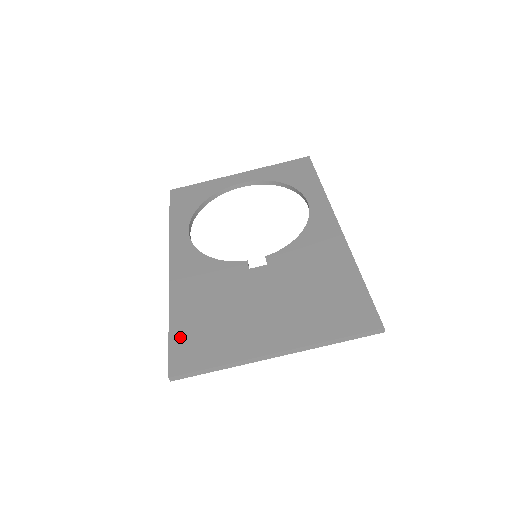
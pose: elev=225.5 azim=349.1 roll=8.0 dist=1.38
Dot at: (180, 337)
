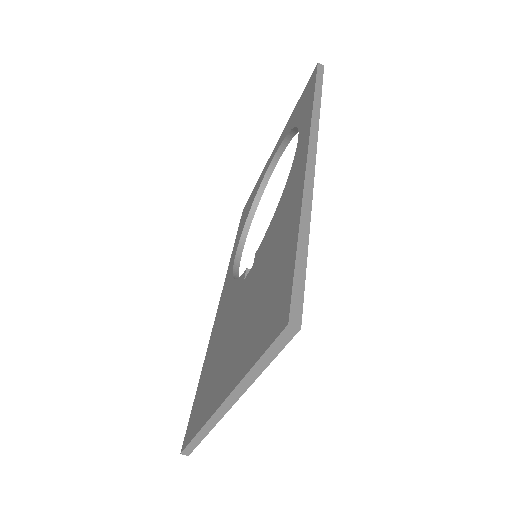
Dot at: (197, 397)
